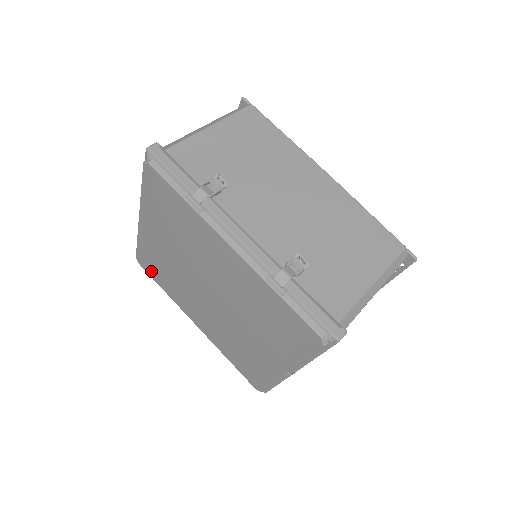
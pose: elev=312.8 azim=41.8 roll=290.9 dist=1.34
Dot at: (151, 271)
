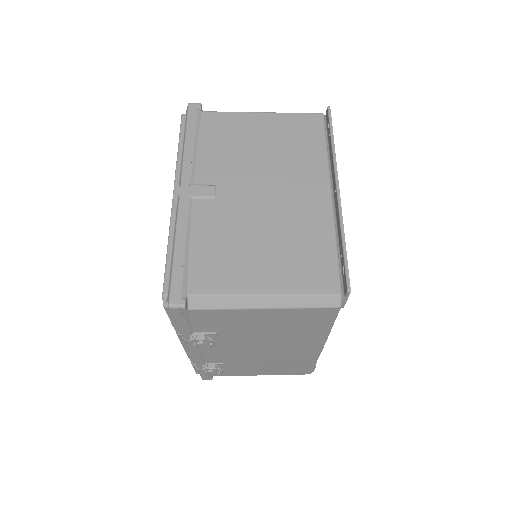
Dot at: occluded
